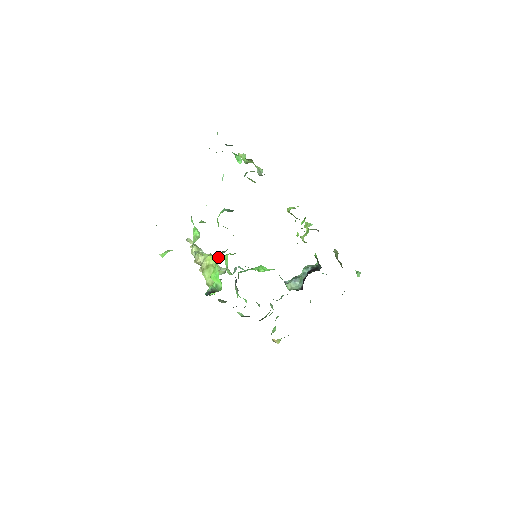
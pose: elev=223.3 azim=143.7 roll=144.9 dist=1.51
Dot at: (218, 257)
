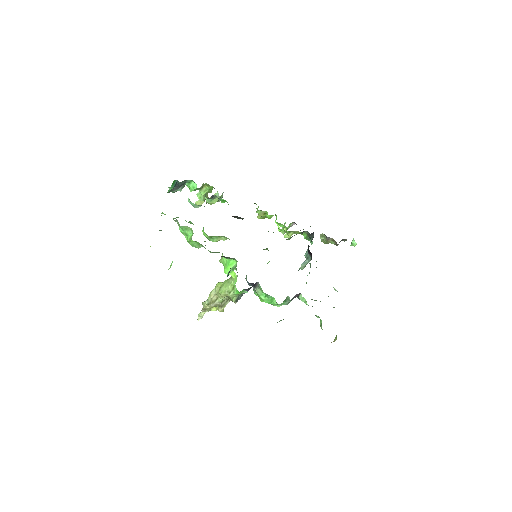
Dot at: (221, 257)
